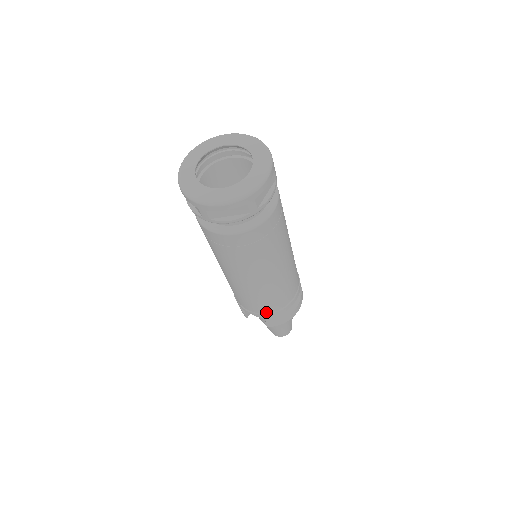
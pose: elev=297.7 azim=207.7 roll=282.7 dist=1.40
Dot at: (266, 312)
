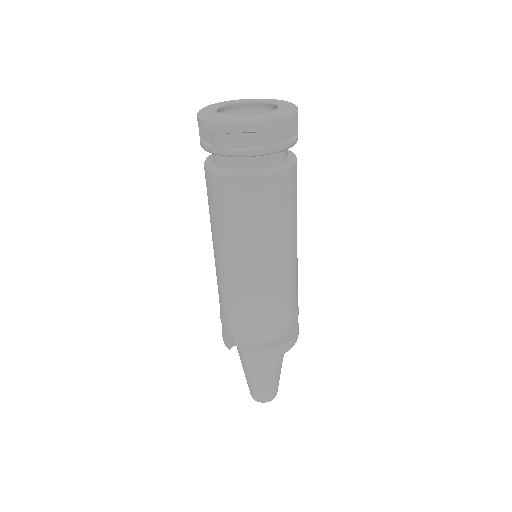
Dot at: (256, 329)
